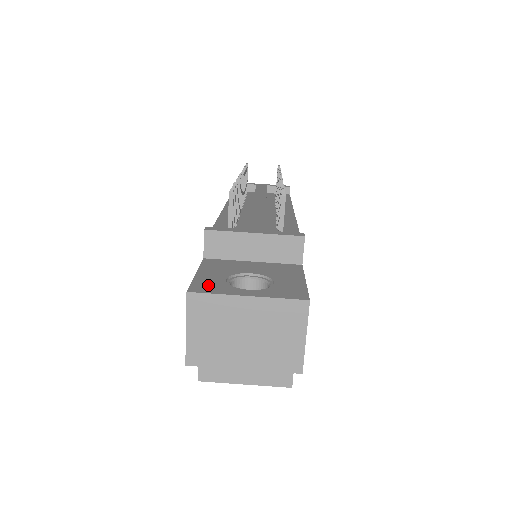
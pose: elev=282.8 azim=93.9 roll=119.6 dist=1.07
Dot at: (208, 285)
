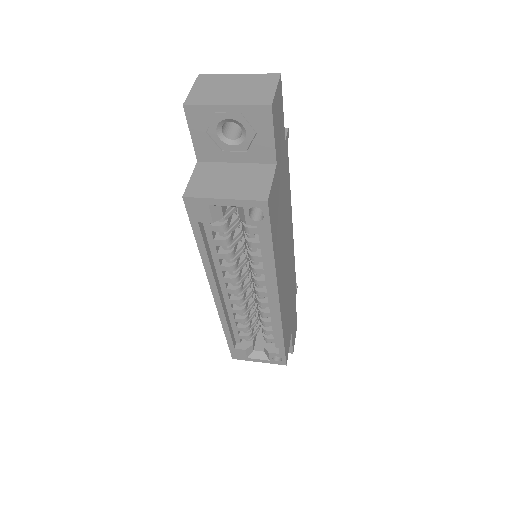
Dot at: occluded
